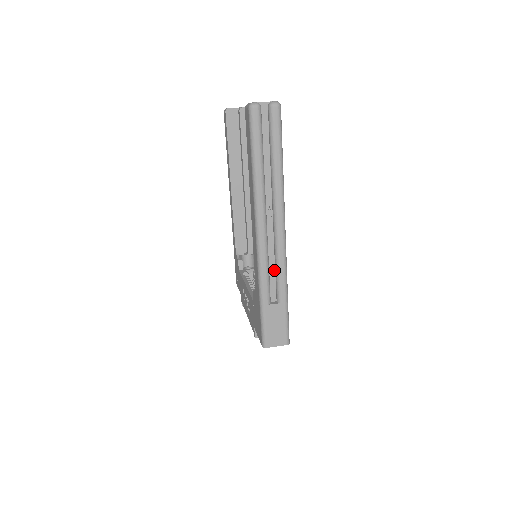
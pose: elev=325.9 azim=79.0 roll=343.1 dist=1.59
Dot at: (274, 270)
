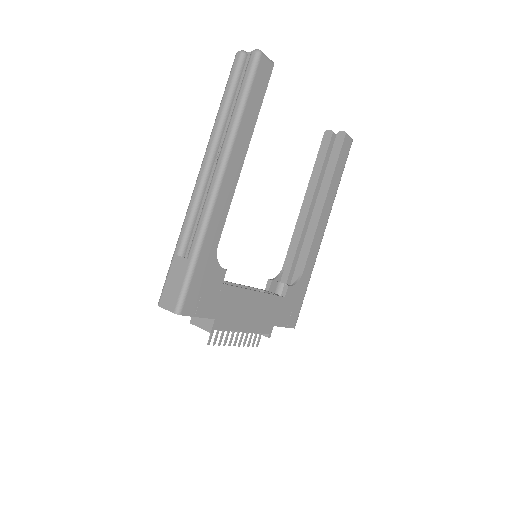
Dot at: occluded
